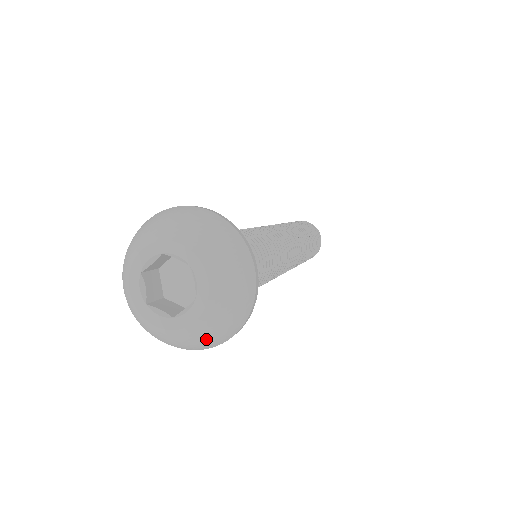
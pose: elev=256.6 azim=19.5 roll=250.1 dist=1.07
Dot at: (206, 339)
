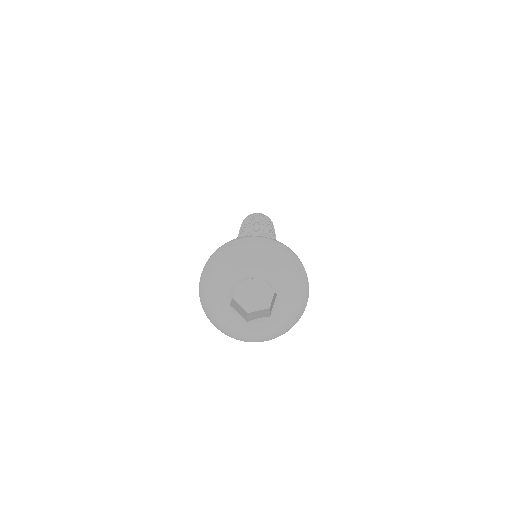
Dot at: (257, 340)
